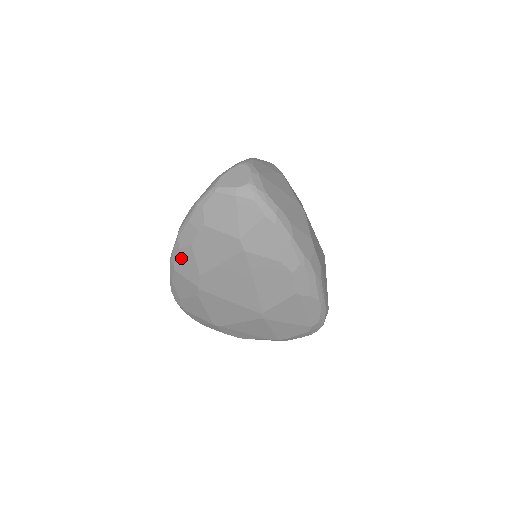
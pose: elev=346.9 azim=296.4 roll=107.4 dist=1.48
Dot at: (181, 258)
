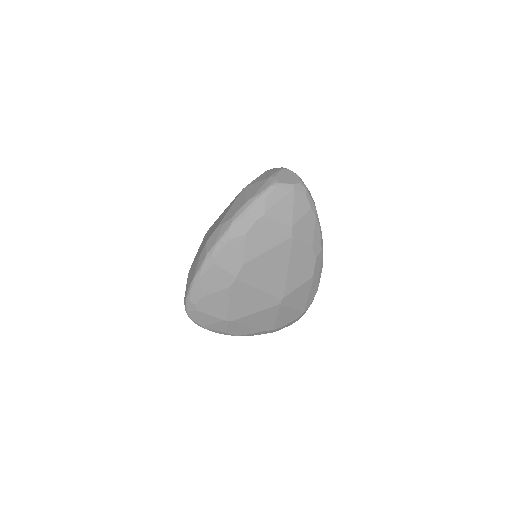
Dot at: (227, 249)
